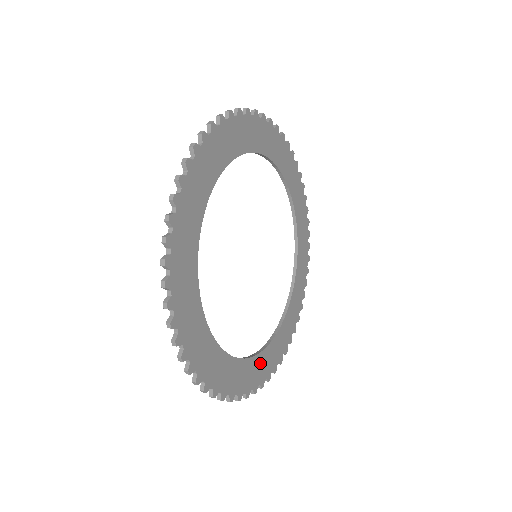
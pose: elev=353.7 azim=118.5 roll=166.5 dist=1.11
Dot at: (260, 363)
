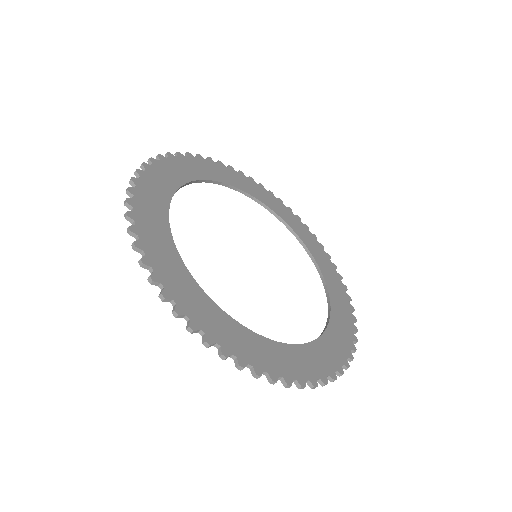
Dot at: (328, 345)
